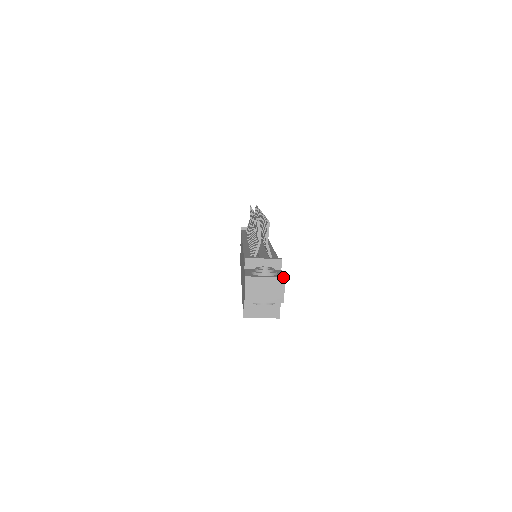
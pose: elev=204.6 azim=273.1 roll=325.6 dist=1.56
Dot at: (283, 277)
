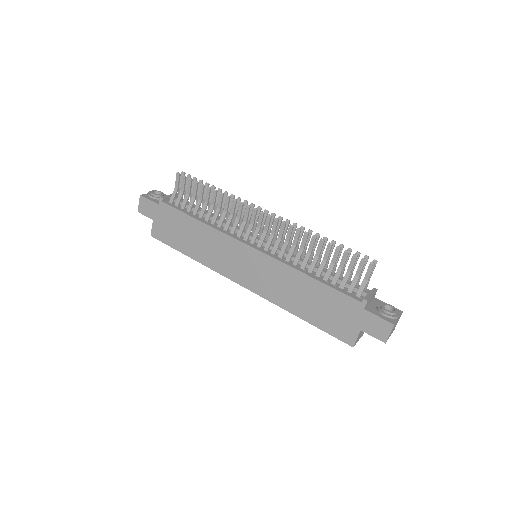
Dot at: occluded
